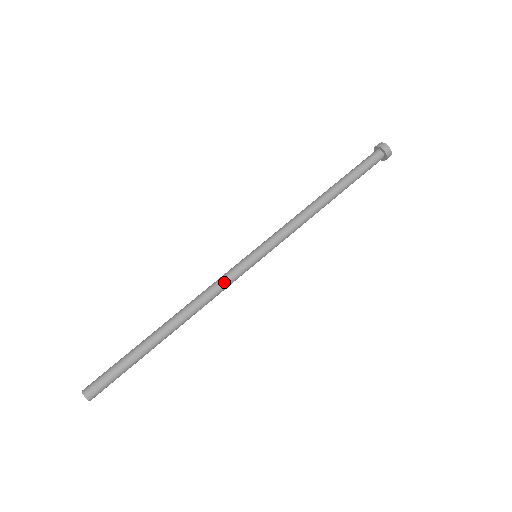
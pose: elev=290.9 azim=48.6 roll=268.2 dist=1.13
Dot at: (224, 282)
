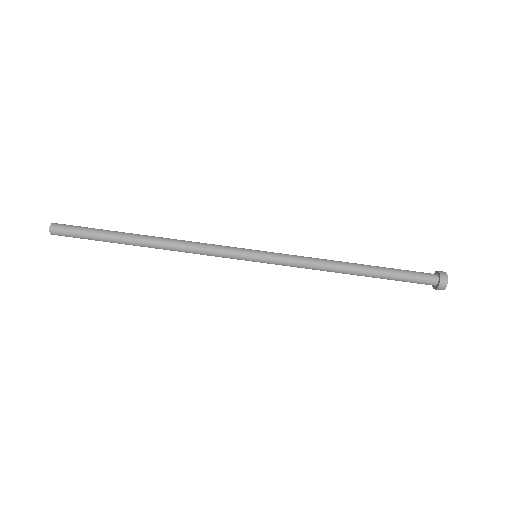
Dot at: (213, 250)
